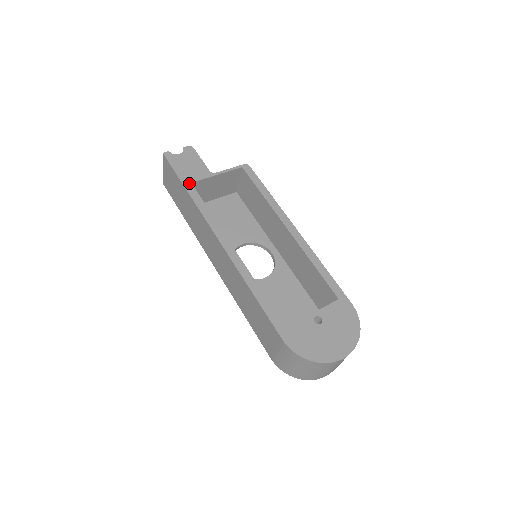
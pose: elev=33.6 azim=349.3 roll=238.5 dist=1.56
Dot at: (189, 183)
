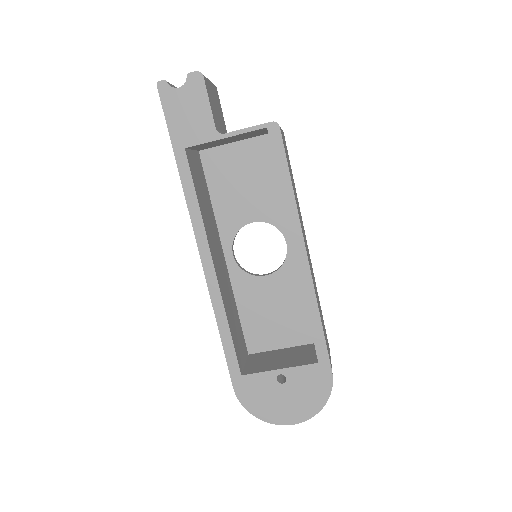
Dot at: (181, 148)
